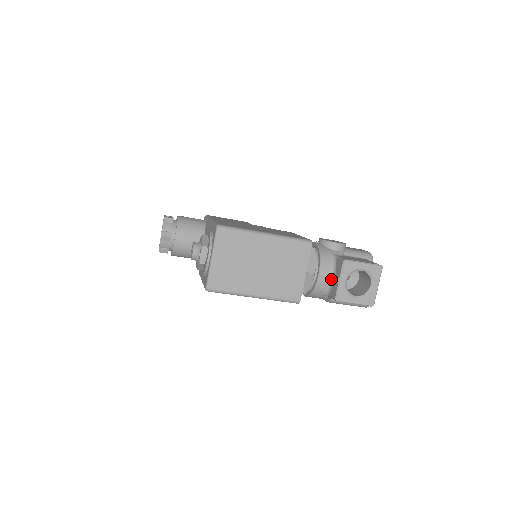
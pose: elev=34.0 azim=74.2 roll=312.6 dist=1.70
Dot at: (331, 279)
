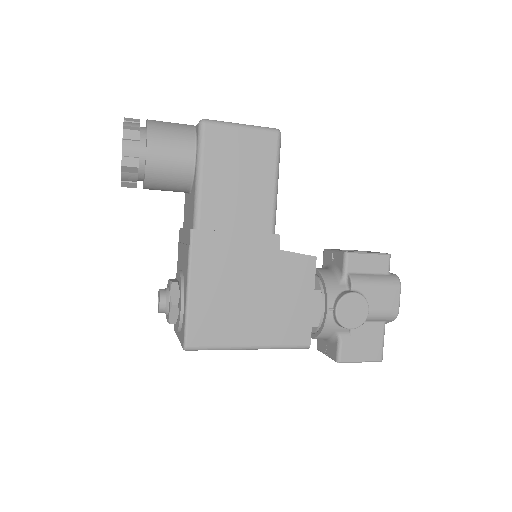
Dot at: occluded
